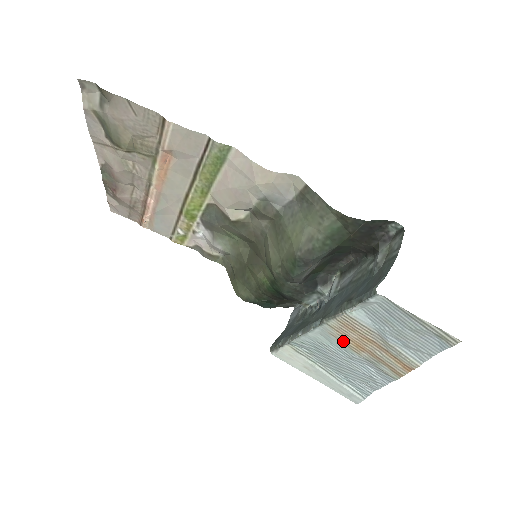
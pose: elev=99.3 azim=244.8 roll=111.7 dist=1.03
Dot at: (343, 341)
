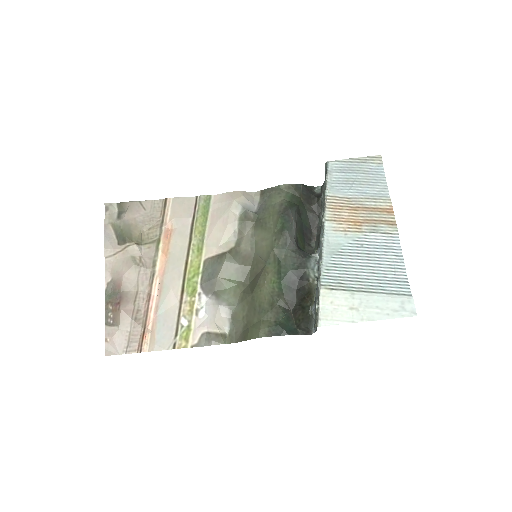
Dot at: (345, 229)
